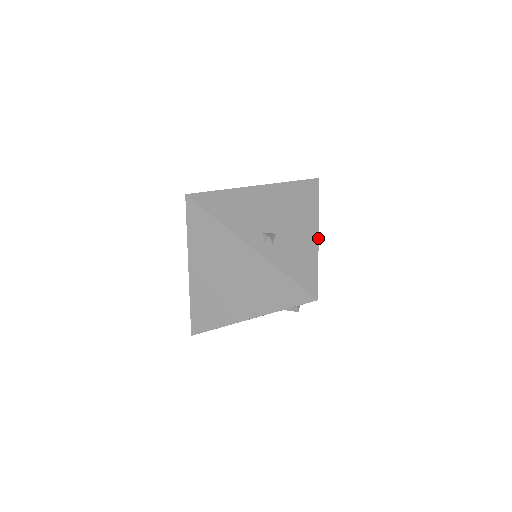
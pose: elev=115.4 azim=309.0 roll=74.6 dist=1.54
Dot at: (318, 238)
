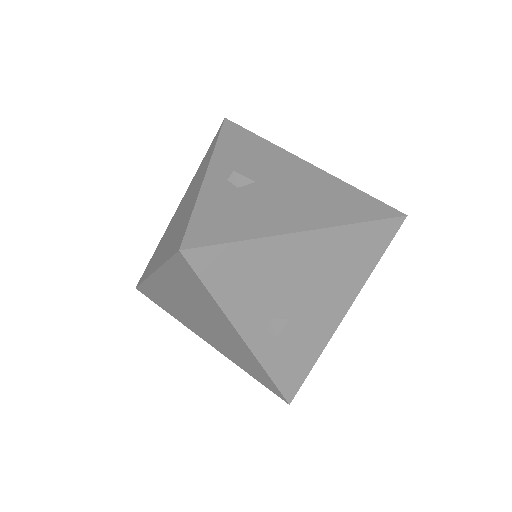
Dot at: occluded
